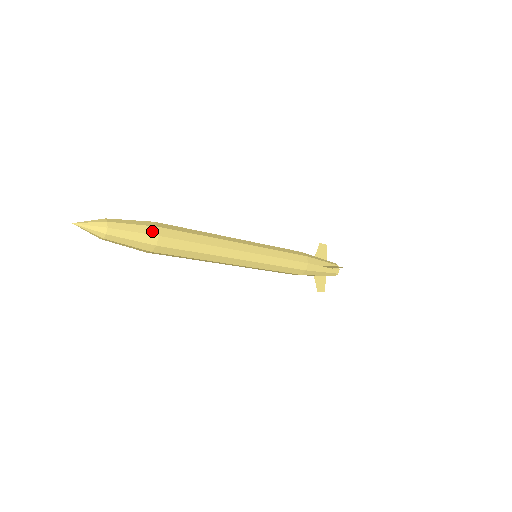
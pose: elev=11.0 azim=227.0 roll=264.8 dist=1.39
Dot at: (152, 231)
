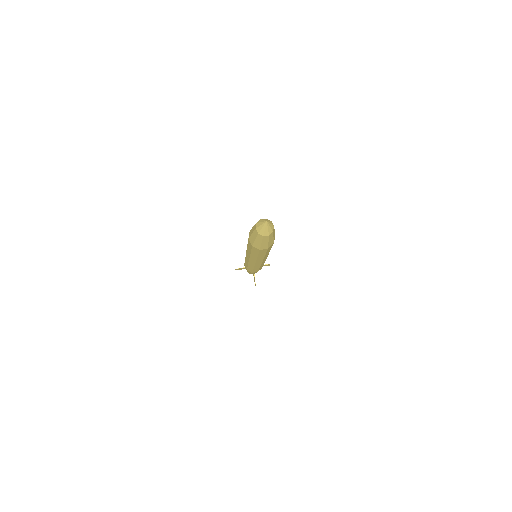
Dot at: occluded
